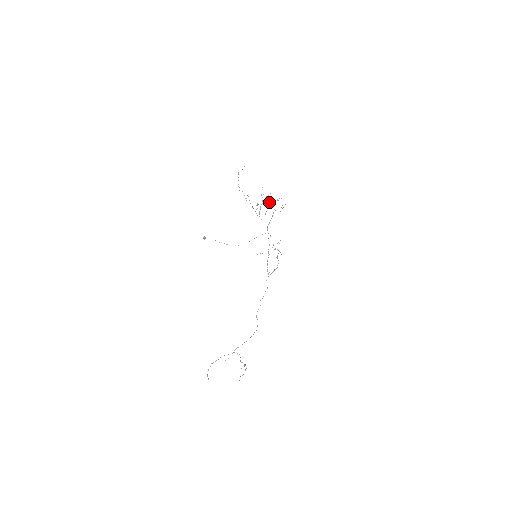
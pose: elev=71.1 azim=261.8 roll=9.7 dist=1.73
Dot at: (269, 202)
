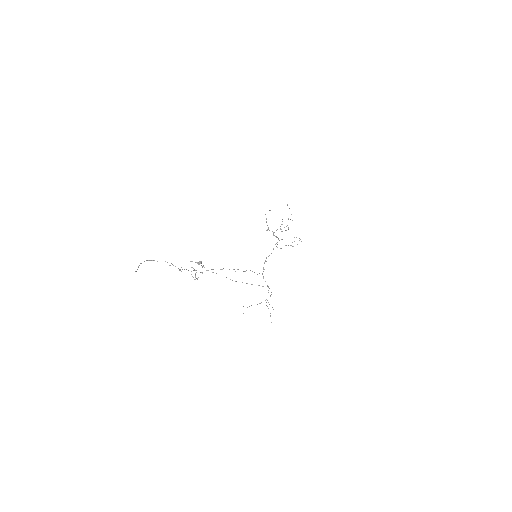
Dot at: occluded
